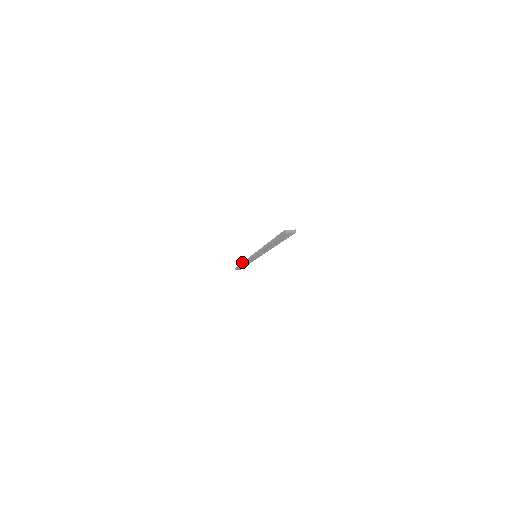
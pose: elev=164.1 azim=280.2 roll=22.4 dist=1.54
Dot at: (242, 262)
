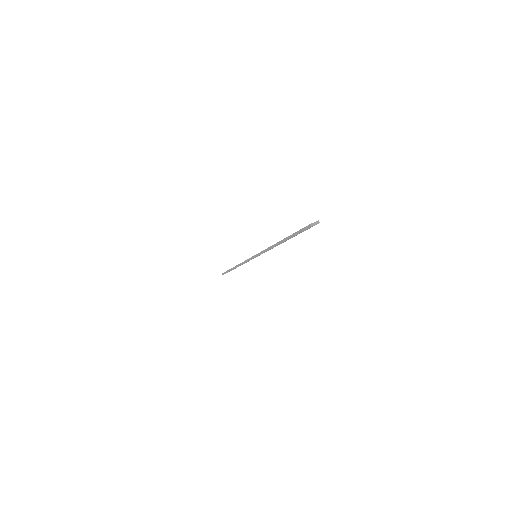
Dot at: occluded
